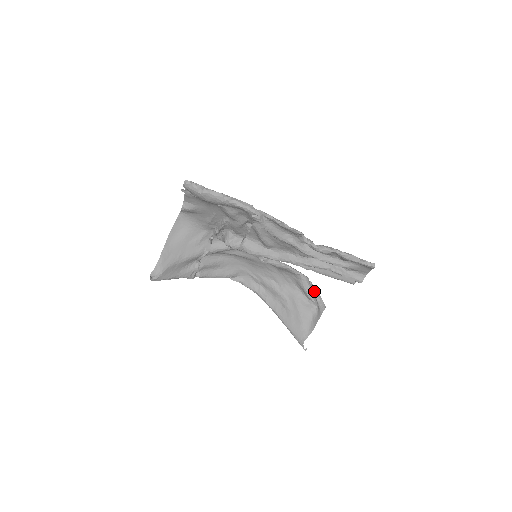
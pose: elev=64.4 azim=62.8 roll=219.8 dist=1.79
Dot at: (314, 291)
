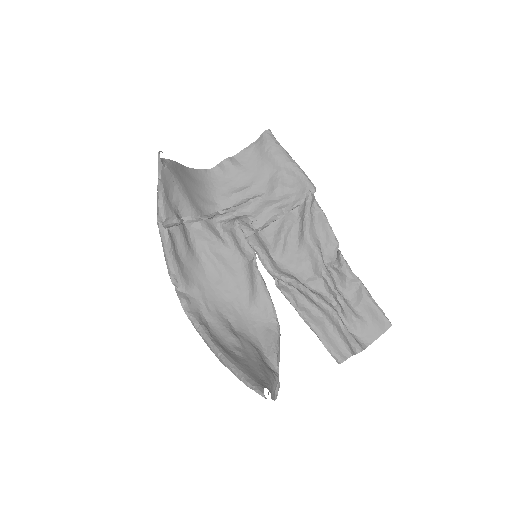
Dot at: (278, 360)
